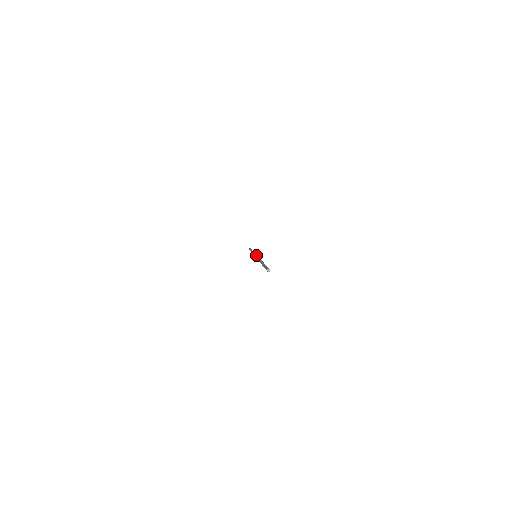
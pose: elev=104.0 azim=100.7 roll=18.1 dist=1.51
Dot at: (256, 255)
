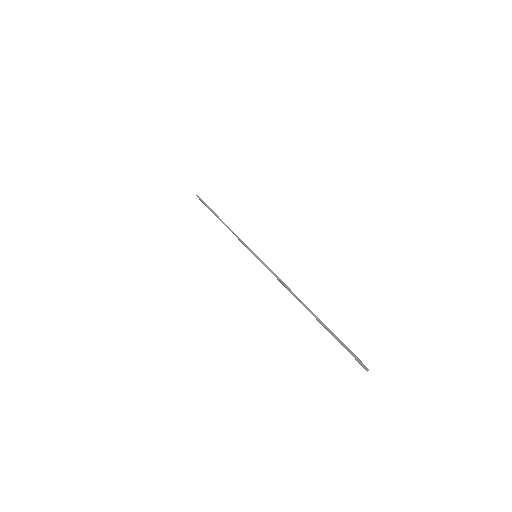
Dot at: (258, 258)
